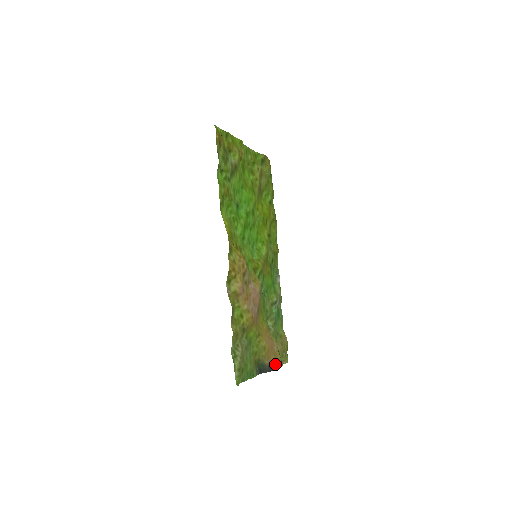
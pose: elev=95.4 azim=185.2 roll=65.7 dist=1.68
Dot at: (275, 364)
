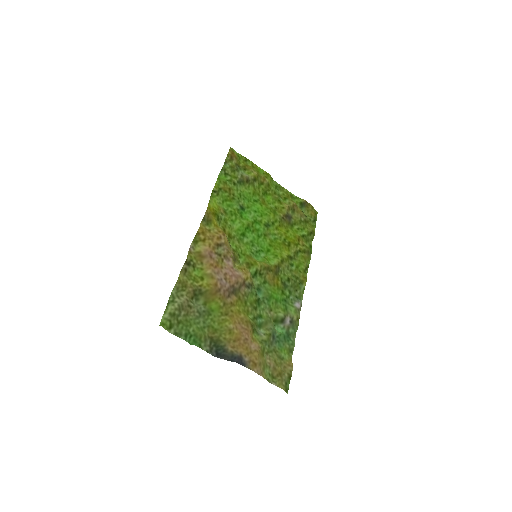
Dot at: (244, 360)
